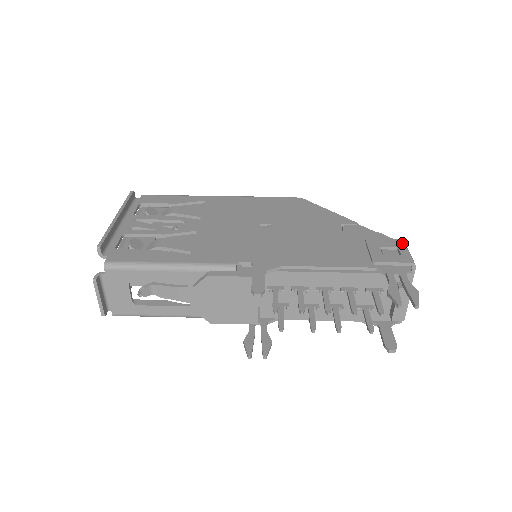
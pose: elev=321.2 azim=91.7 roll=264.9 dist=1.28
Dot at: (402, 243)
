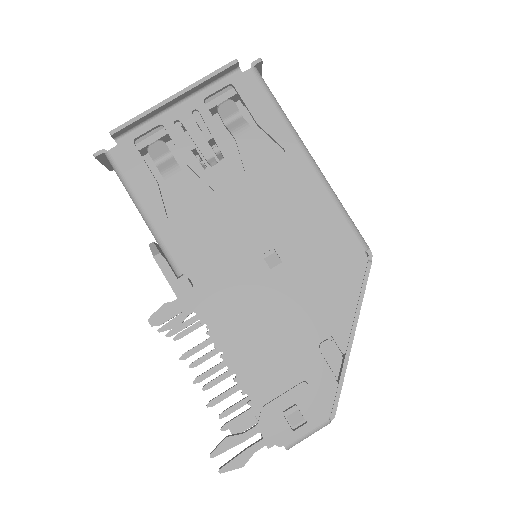
Dot at: (320, 424)
